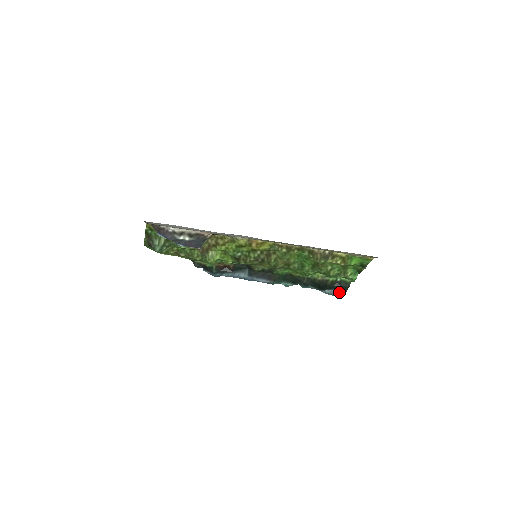
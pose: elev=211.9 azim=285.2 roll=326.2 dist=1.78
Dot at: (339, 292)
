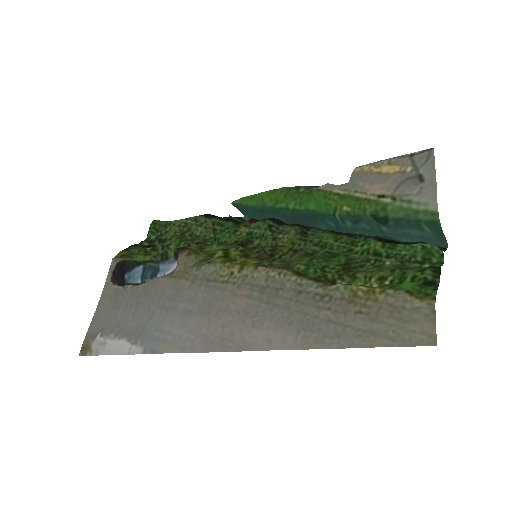
Dot at: (435, 245)
